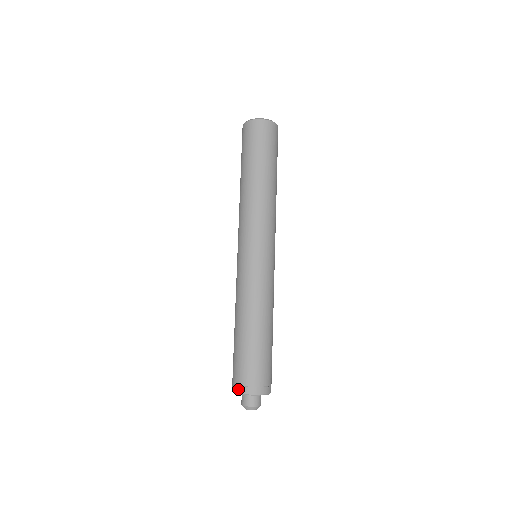
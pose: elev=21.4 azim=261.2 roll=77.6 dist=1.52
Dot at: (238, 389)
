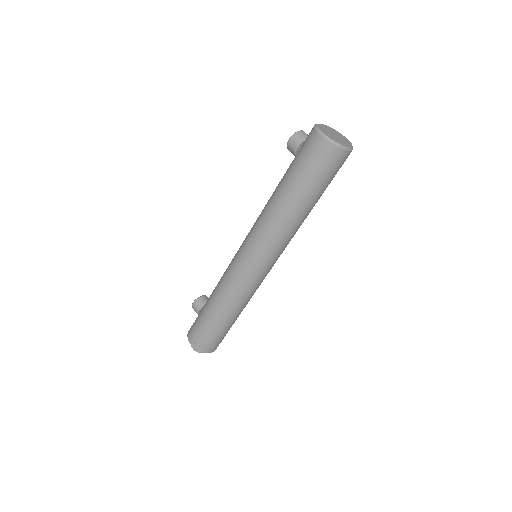
Dot at: (201, 349)
